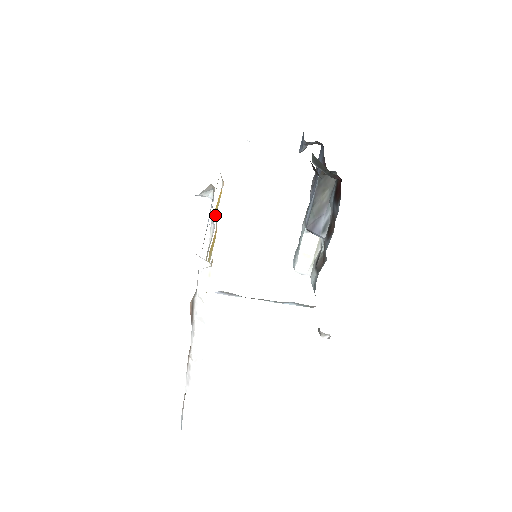
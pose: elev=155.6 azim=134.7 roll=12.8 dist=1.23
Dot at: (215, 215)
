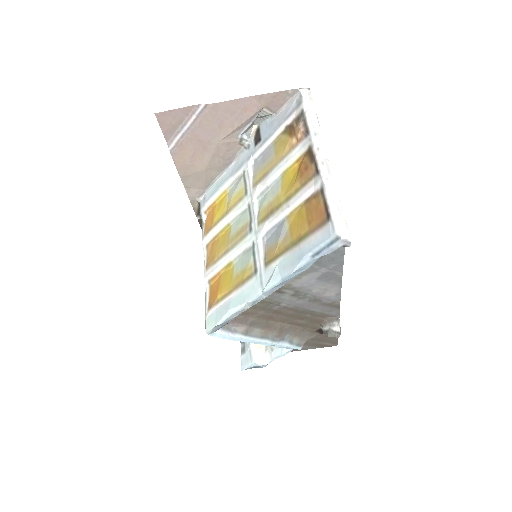
Dot at: (226, 204)
